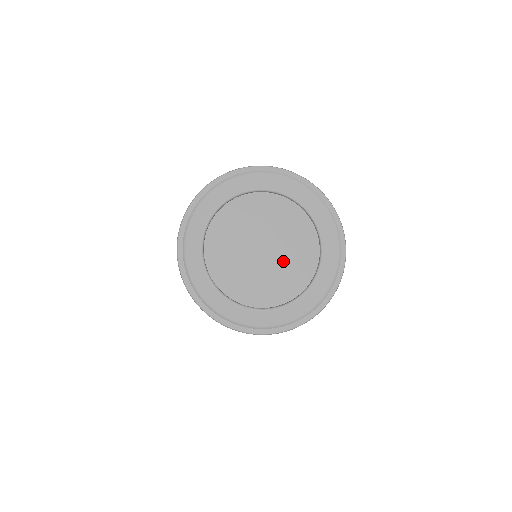
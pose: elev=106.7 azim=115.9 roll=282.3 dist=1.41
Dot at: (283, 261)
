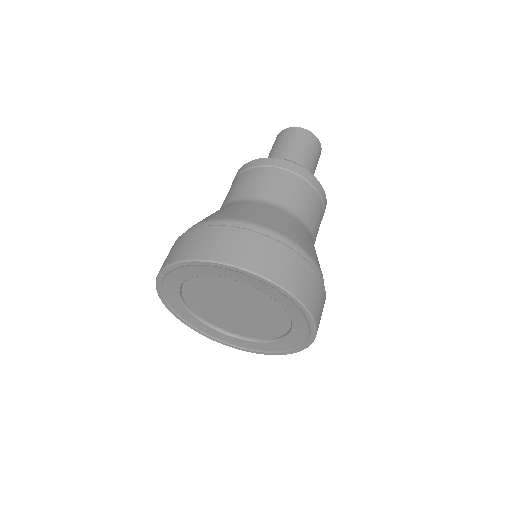
Dot at: (240, 321)
